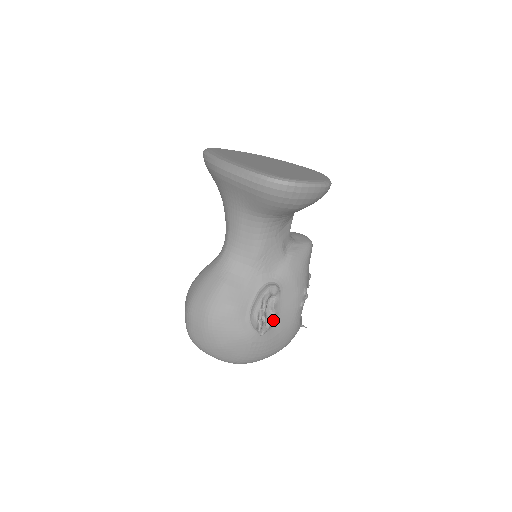
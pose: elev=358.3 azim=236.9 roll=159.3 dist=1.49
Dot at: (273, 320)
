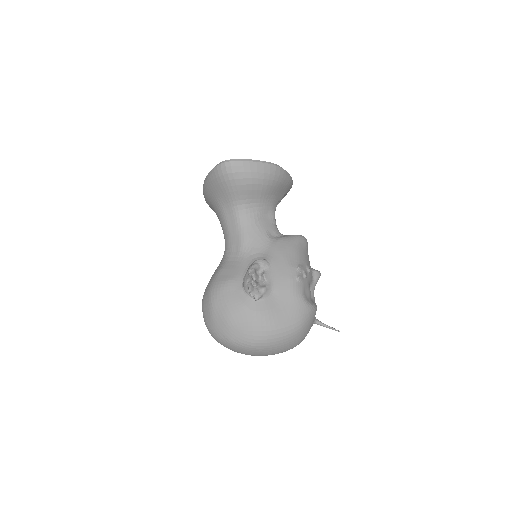
Dot at: (266, 287)
